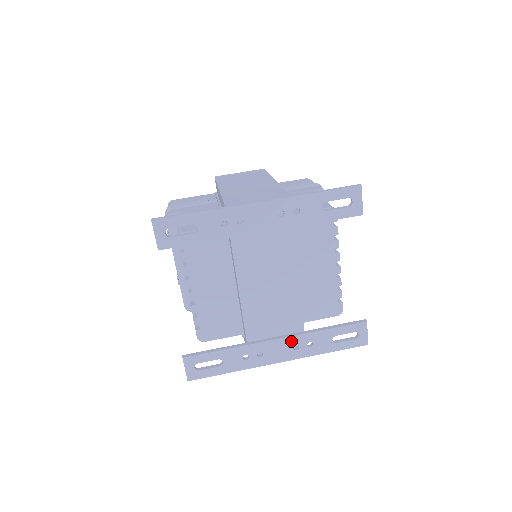
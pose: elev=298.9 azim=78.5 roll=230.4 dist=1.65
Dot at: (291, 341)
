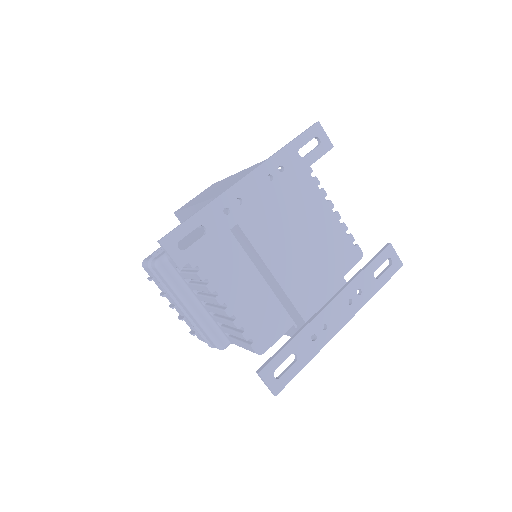
Dot at: (342, 298)
